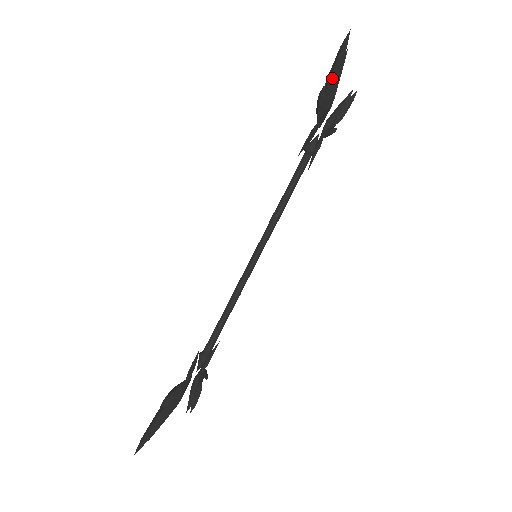
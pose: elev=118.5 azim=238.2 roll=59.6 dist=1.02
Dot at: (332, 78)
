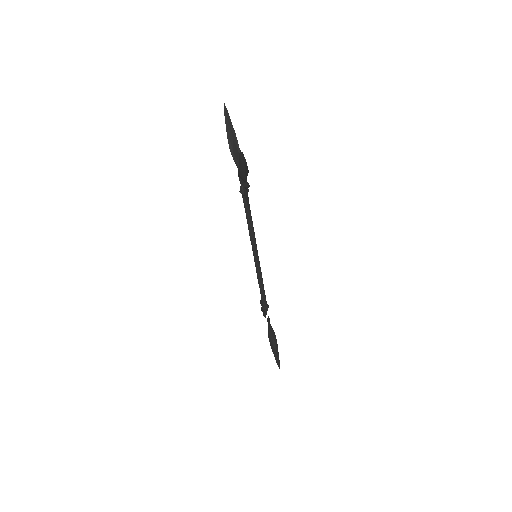
Dot at: (246, 175)
